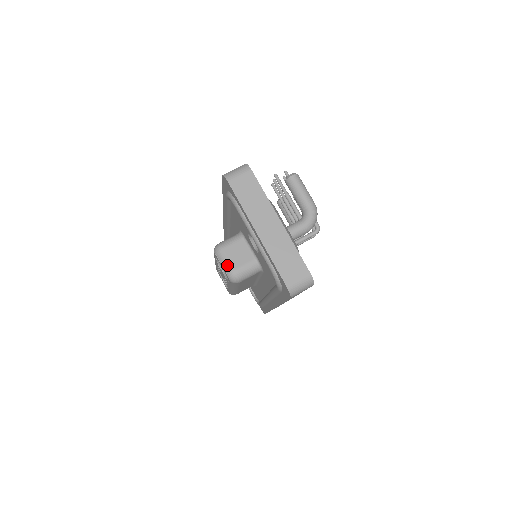
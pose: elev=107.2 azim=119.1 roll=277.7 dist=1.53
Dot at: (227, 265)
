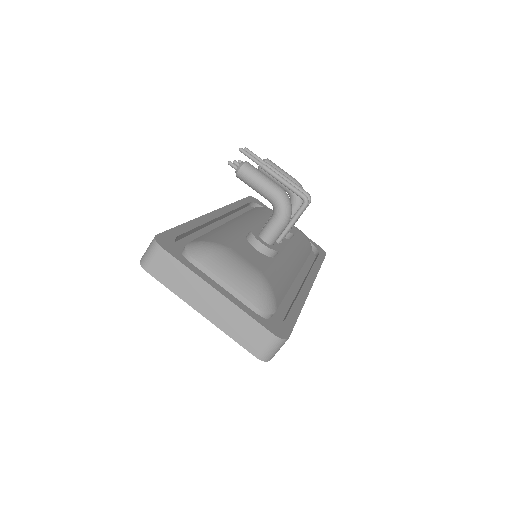
Dot at: occluded
